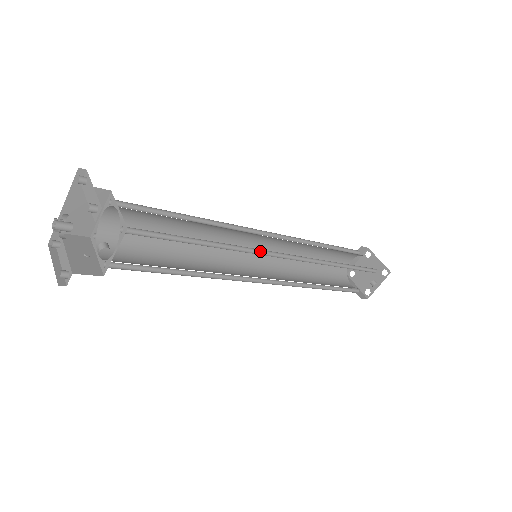
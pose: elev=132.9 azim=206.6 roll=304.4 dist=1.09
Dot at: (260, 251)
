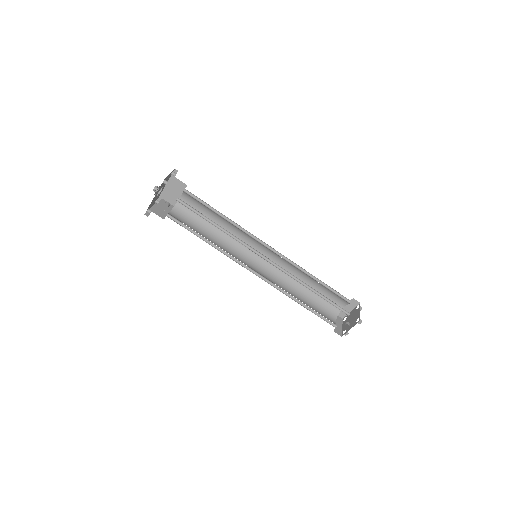
Dot at: (252, 249)
